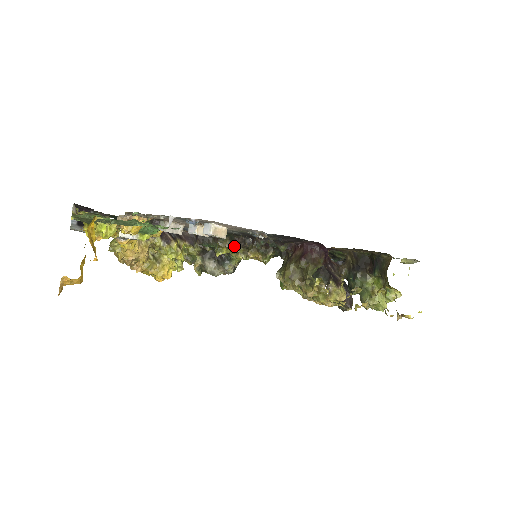
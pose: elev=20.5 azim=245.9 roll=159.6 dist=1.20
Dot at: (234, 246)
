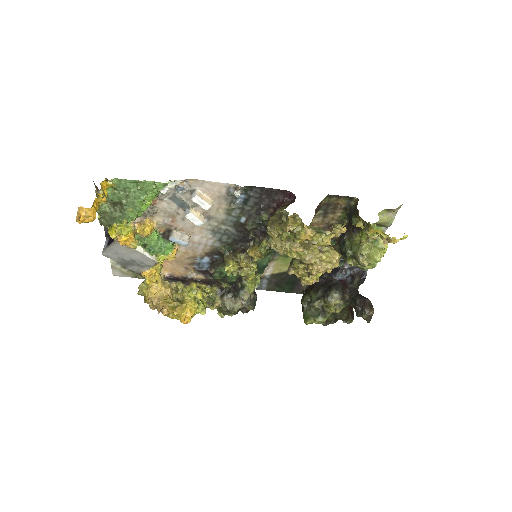
Dot at: (236, 254)
